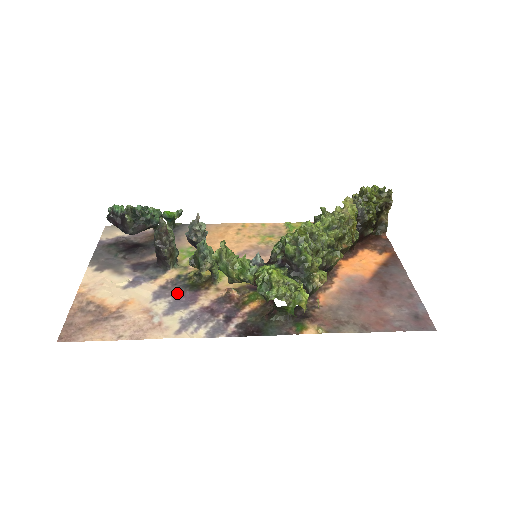
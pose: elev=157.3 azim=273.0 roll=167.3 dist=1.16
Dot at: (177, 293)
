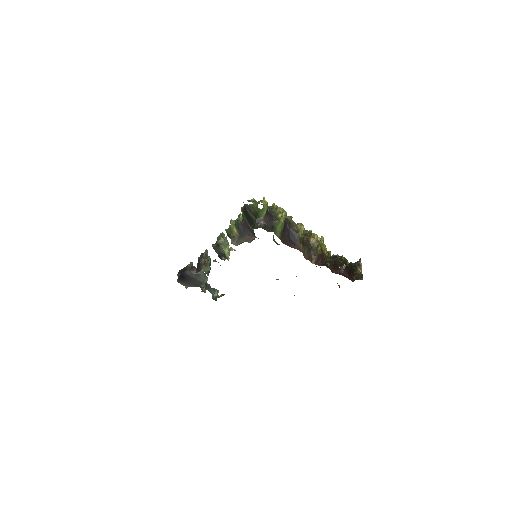
Dot at: occluded
